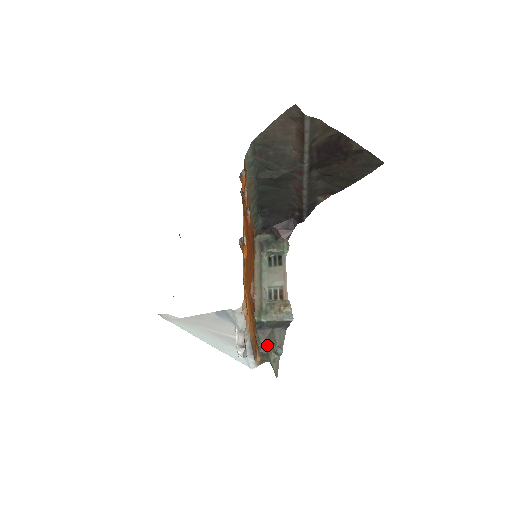
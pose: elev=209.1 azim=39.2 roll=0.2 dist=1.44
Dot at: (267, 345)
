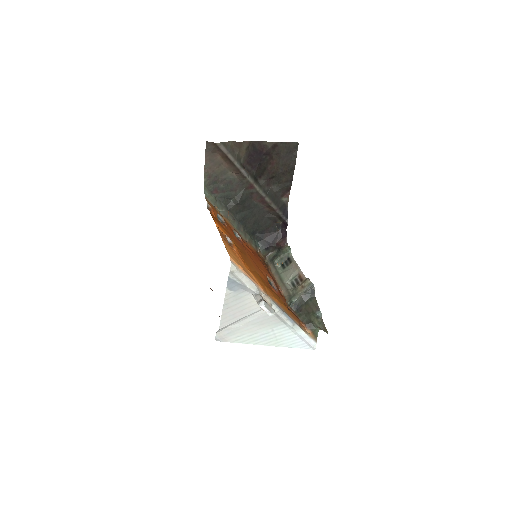
Dot at: (308, 316)
